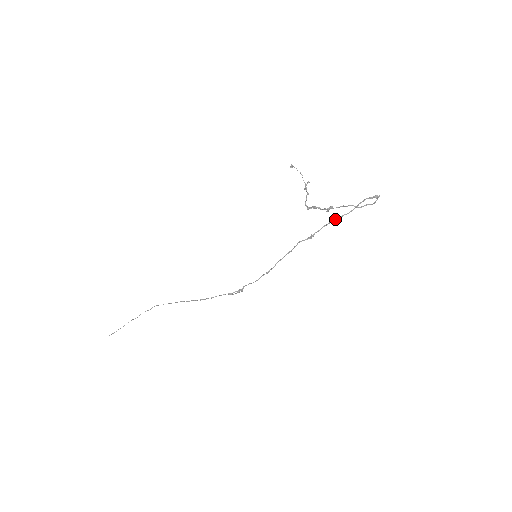
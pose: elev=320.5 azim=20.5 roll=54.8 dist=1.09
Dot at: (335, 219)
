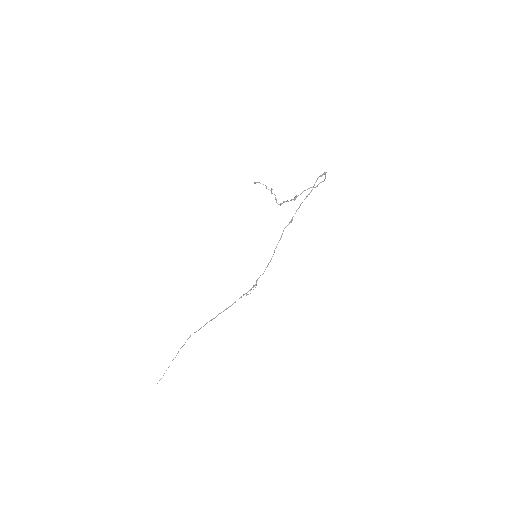
Dot at: occluded
